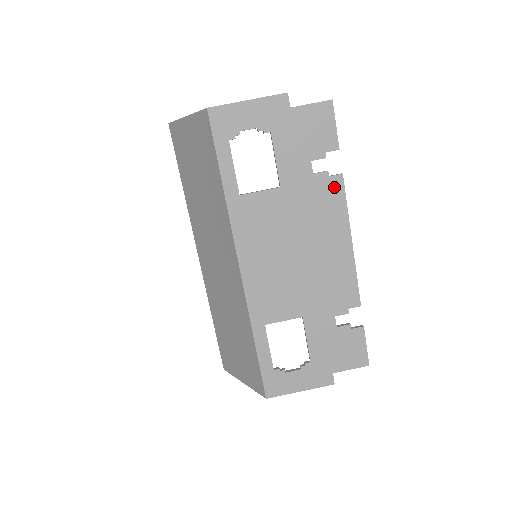
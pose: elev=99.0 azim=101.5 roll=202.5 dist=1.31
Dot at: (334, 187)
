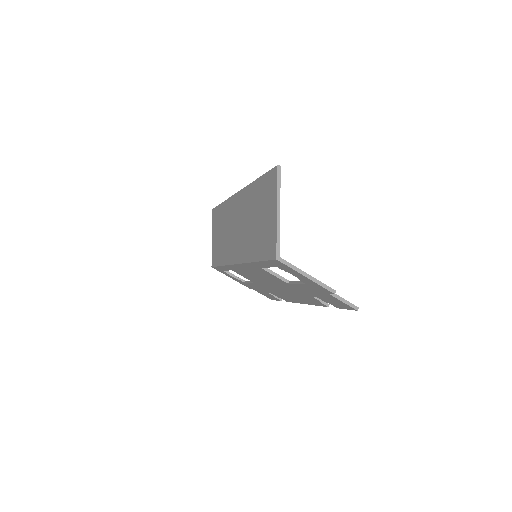
Dot at: (318, 303)
